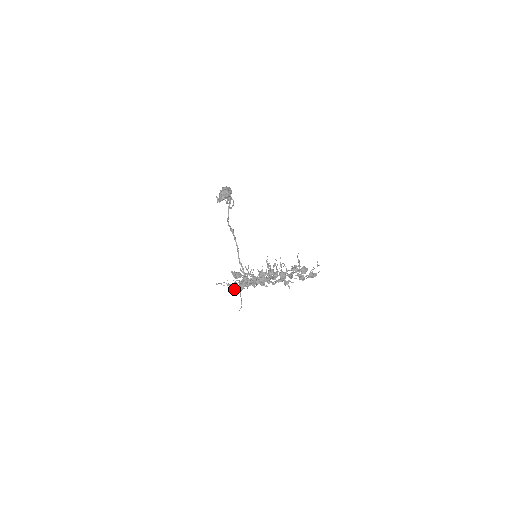
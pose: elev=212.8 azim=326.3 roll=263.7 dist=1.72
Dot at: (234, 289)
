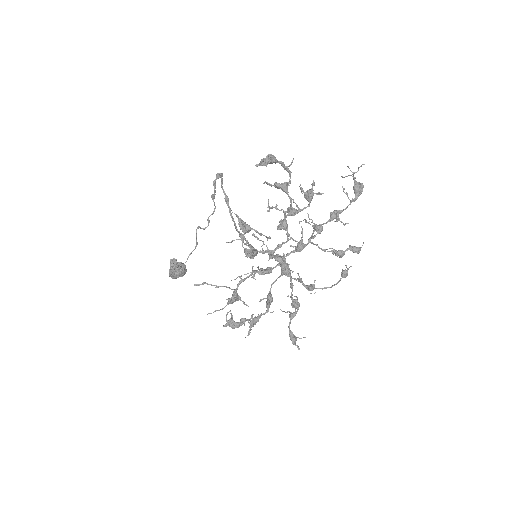
Dot at: (248, 229)
